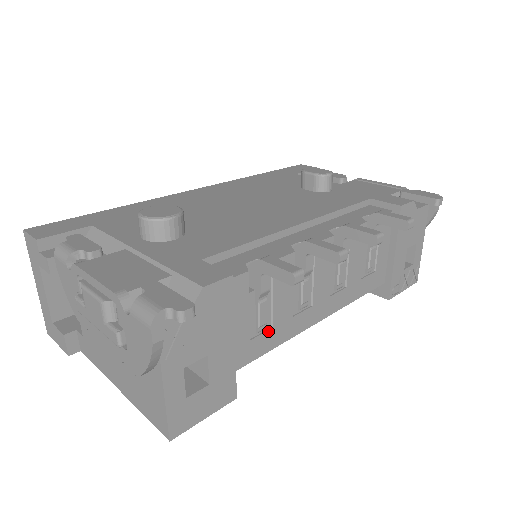
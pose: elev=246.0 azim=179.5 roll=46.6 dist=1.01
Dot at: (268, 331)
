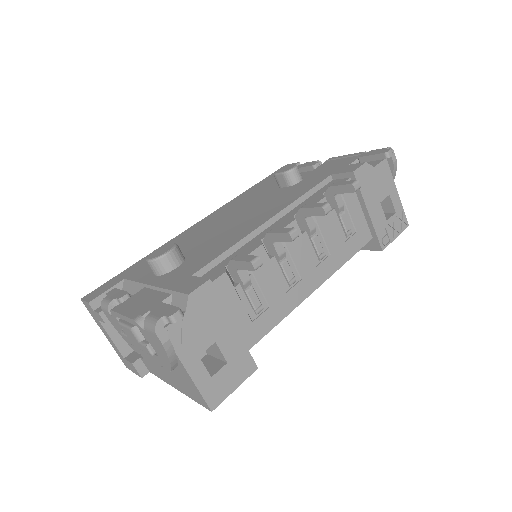
Dot at: (267, 310)
